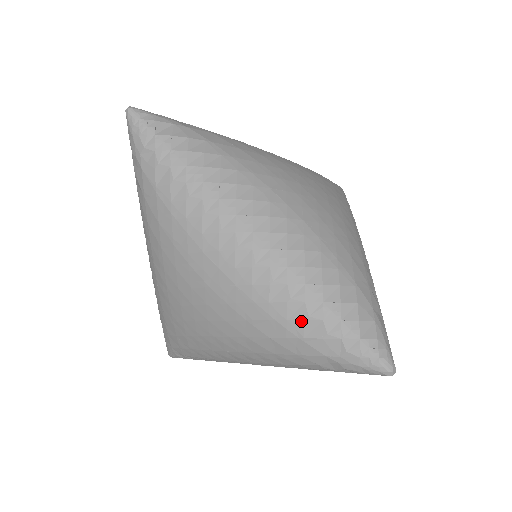
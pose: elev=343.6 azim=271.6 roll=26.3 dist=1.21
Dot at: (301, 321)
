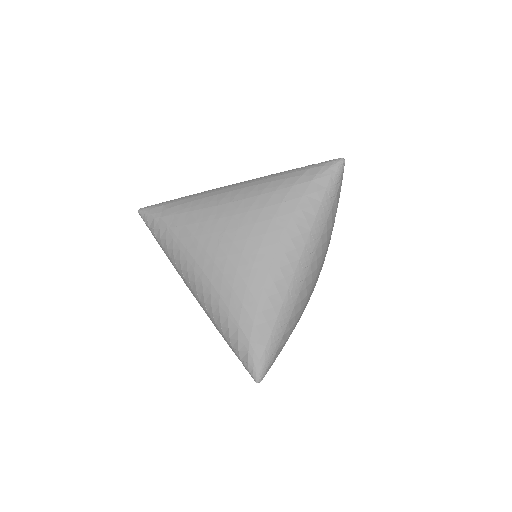
Dot at: occluded
